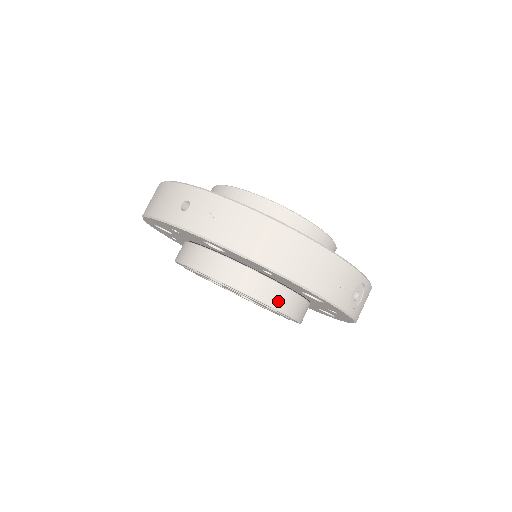
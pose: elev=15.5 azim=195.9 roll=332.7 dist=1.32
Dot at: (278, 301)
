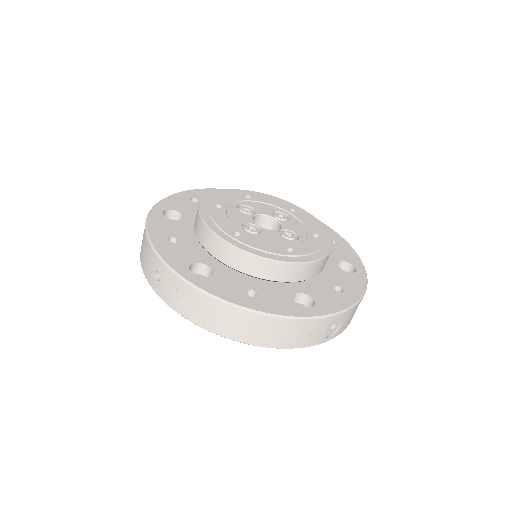
Dot at: occluded
